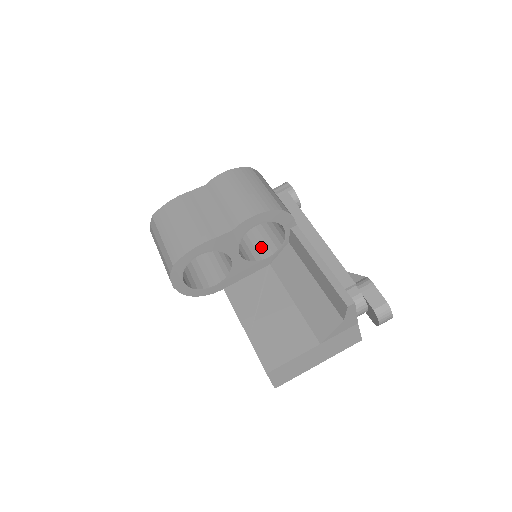
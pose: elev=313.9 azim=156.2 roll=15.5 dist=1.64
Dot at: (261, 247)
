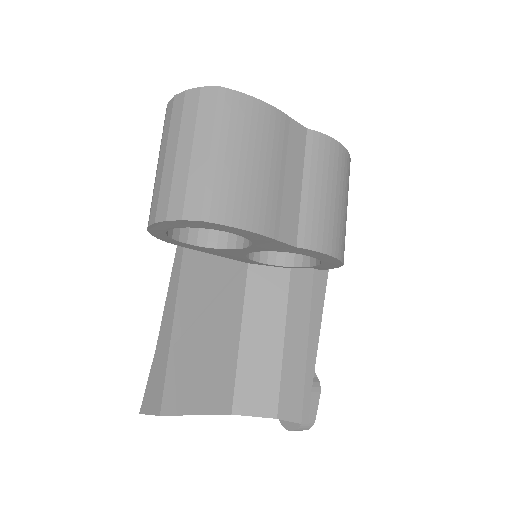
Dot at: occluded
